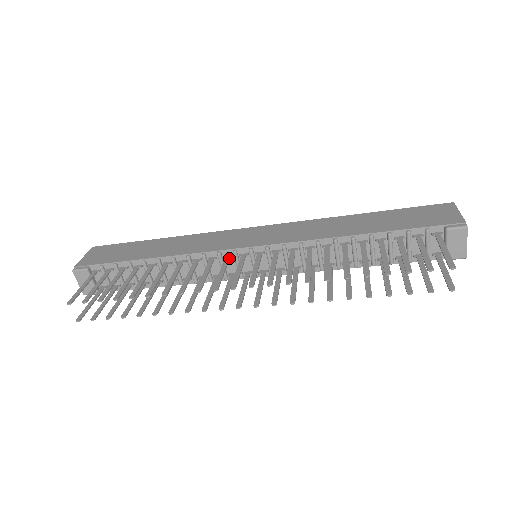
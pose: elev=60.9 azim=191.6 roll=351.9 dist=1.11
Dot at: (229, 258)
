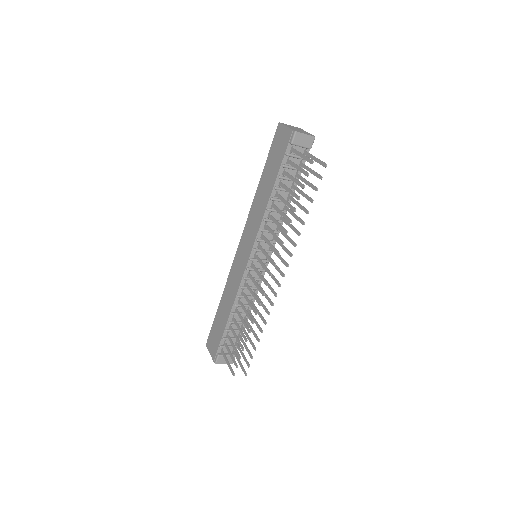
Dot at: (250, 274)
